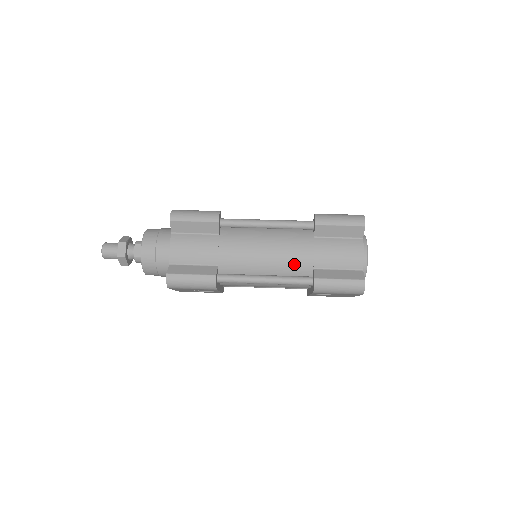
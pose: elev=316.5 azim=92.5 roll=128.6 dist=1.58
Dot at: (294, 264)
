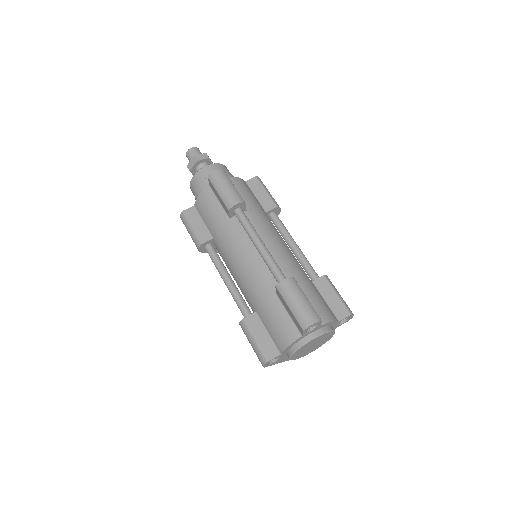
Dot at: (248, 293)
